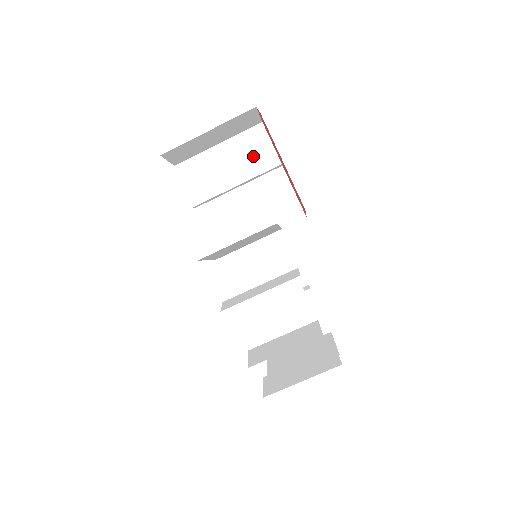
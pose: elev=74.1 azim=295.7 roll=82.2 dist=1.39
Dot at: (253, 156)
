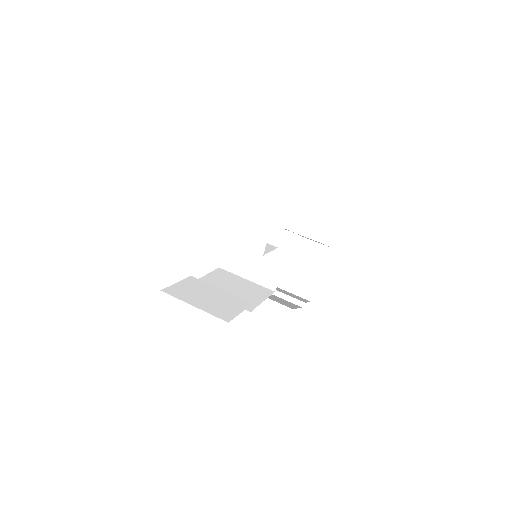
Dot at: (292, 295)
